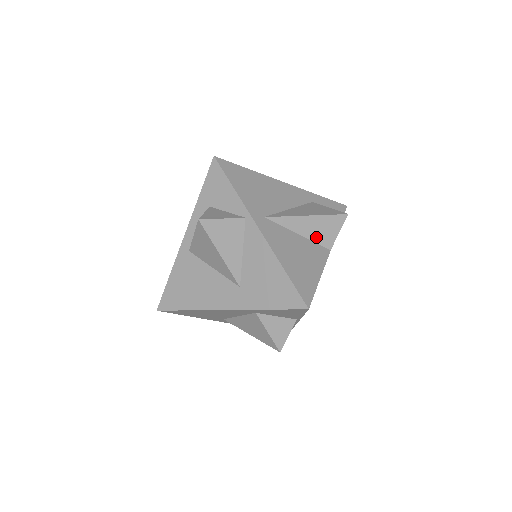
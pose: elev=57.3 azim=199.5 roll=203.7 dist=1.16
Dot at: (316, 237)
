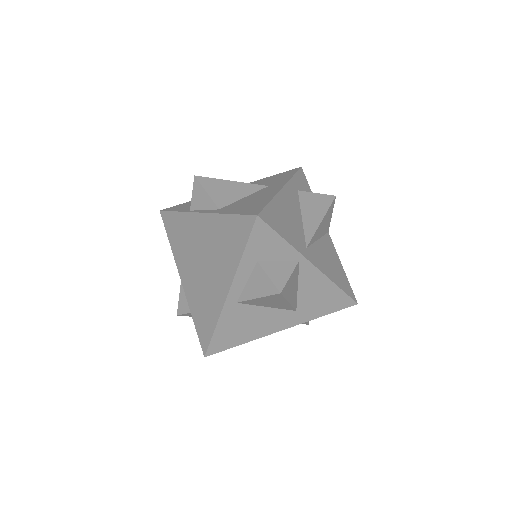
Dot at: (324, 231)
